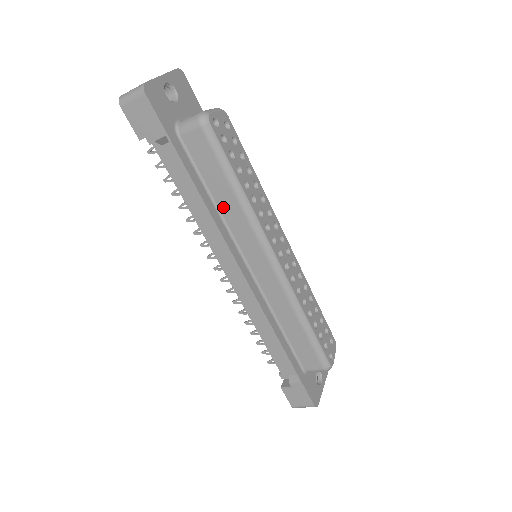
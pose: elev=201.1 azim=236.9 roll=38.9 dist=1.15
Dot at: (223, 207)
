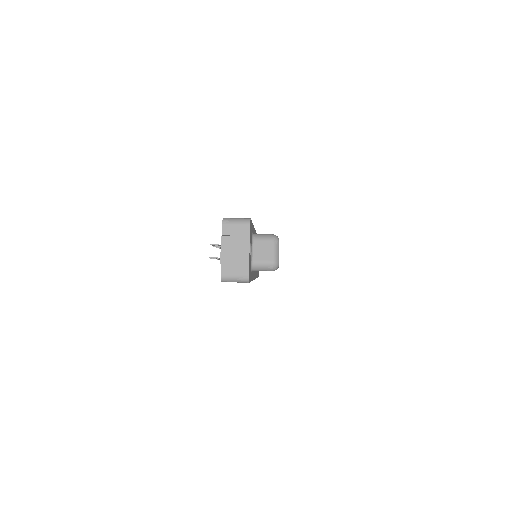
Dot at: occluded
